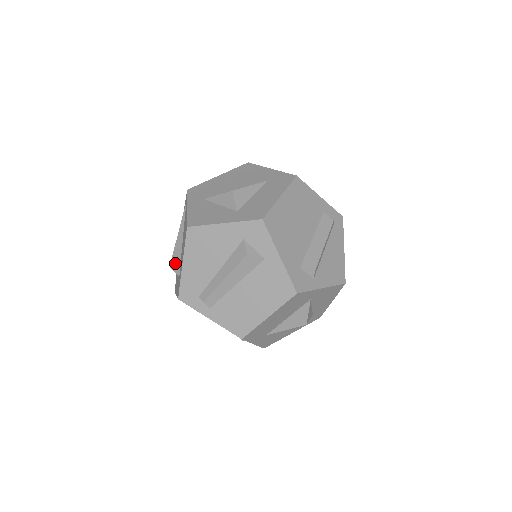
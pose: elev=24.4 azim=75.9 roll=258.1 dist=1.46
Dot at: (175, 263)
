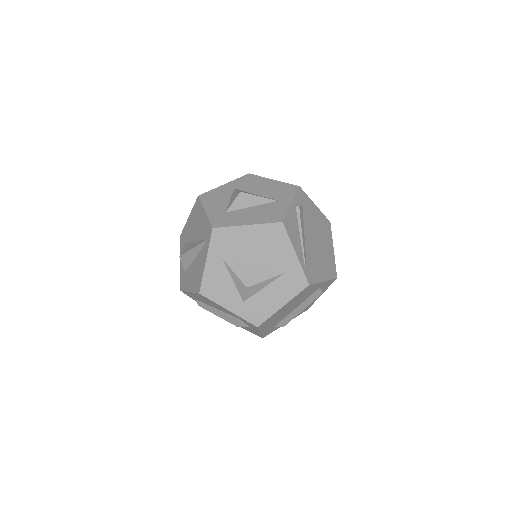
Dot at: (184, 261)
